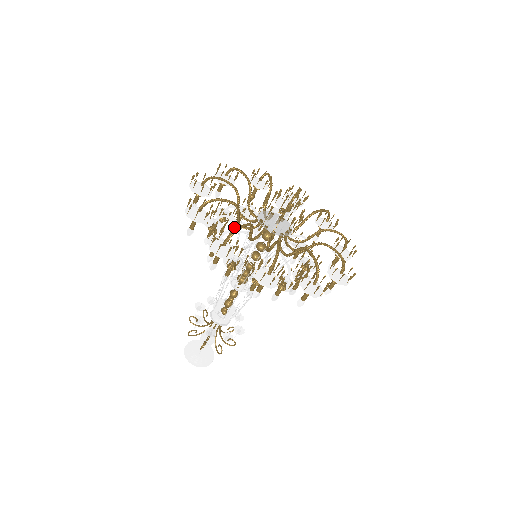
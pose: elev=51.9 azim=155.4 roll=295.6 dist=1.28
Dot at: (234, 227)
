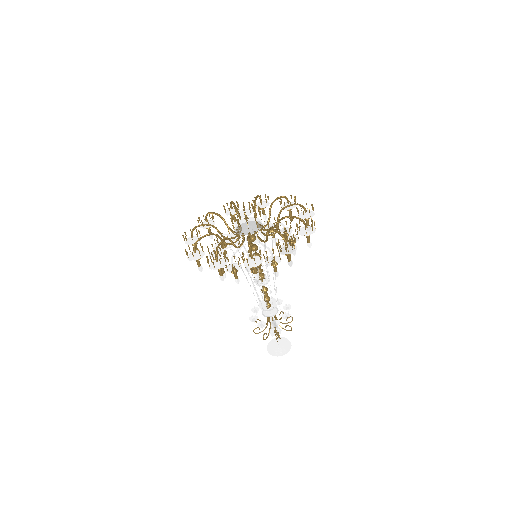
Dot at: occluded
